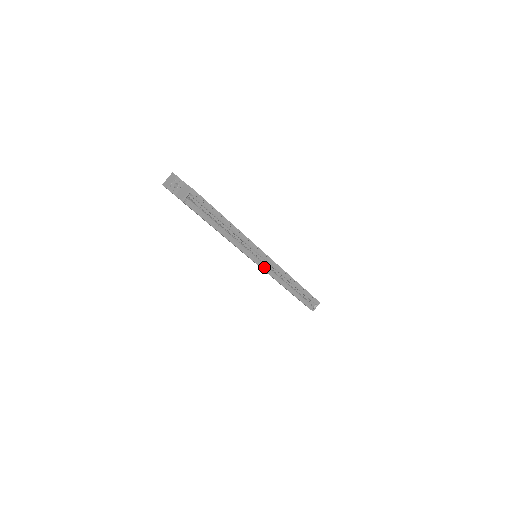
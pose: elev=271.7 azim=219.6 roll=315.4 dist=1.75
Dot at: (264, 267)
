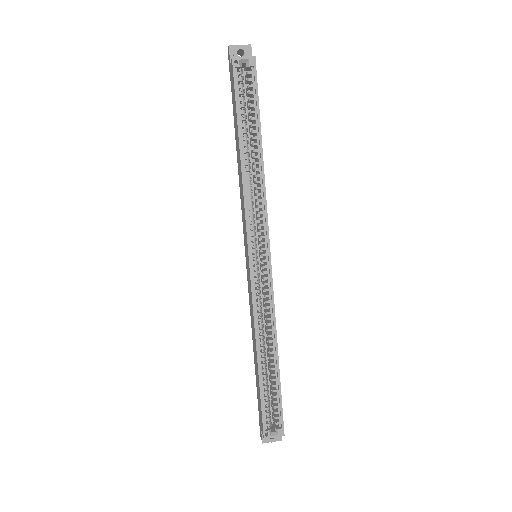
Dot at: (254, 272)
